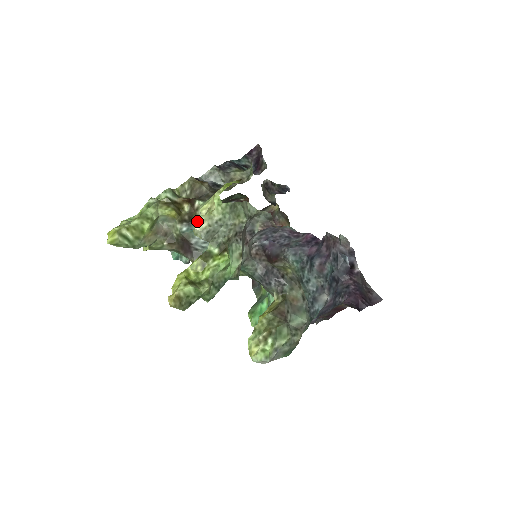
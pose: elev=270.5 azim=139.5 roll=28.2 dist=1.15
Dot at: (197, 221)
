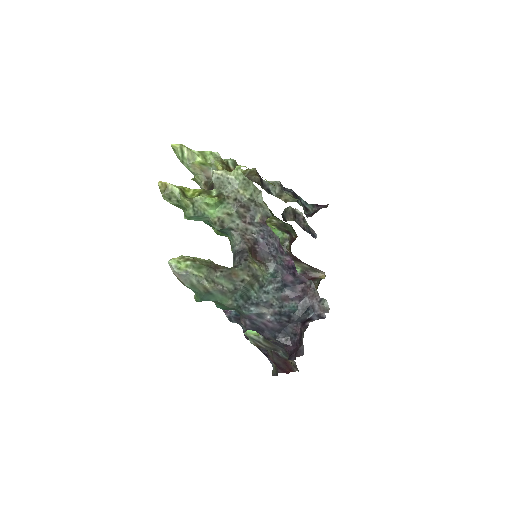
Dot at: occluded
